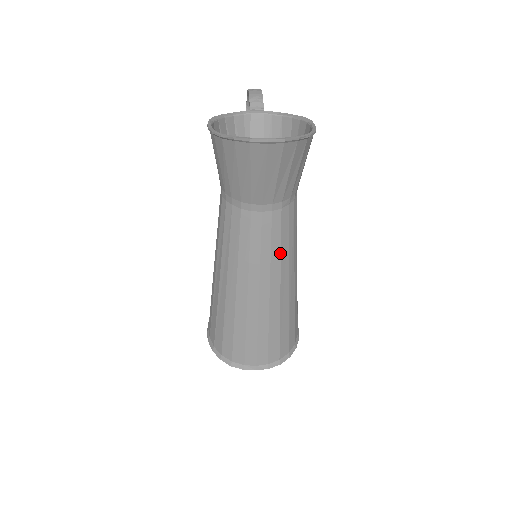
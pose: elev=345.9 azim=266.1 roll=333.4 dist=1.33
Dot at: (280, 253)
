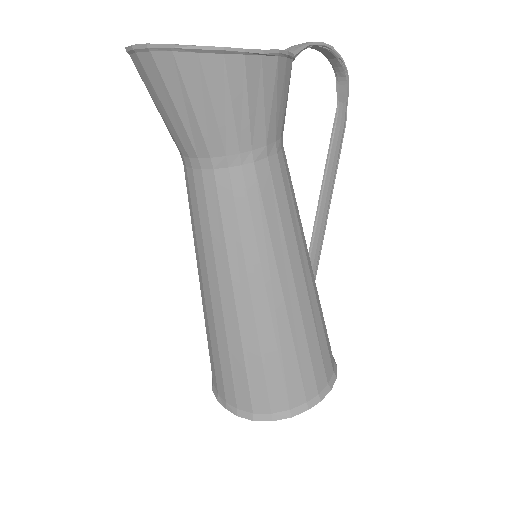
Dot at: (224, 239)
